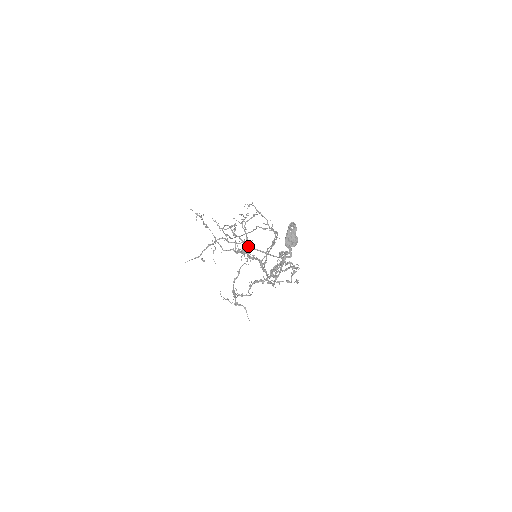
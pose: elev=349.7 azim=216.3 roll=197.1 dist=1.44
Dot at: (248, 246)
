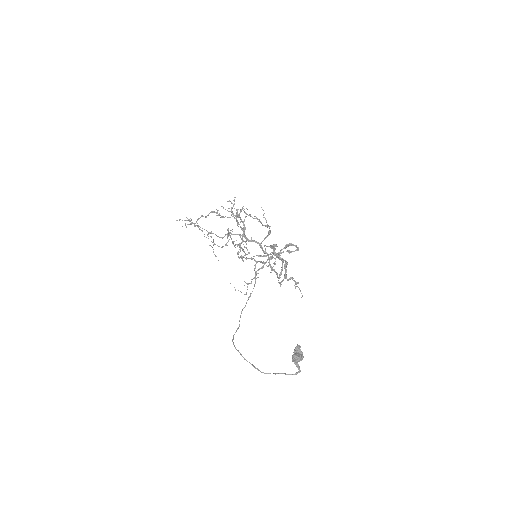
Dot at: occluded
